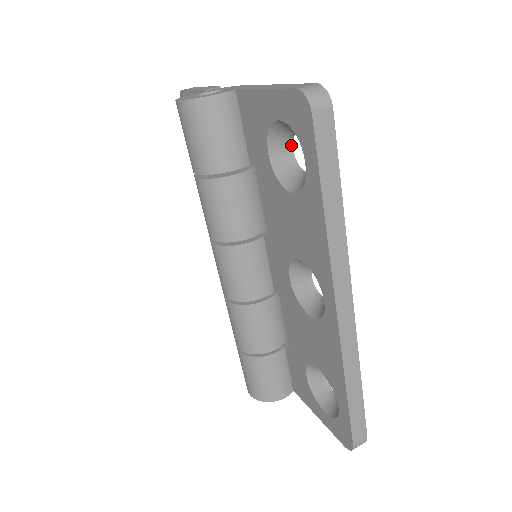
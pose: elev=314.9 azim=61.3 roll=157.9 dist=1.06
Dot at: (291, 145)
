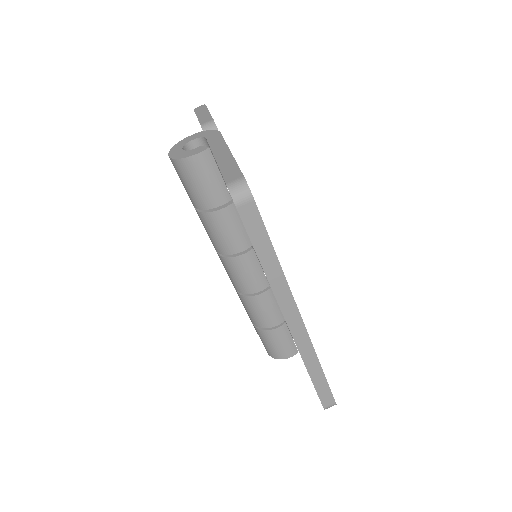
Dot at: occluded
